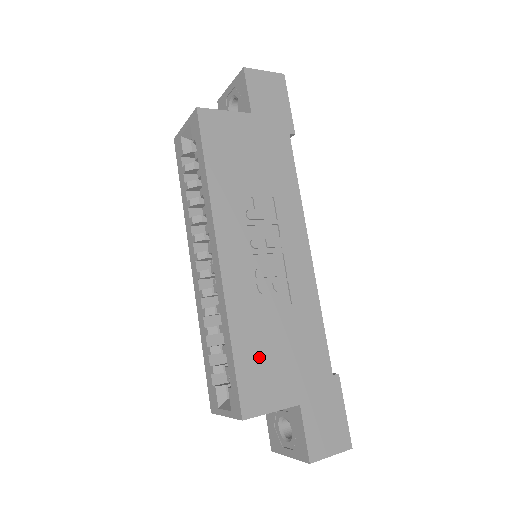
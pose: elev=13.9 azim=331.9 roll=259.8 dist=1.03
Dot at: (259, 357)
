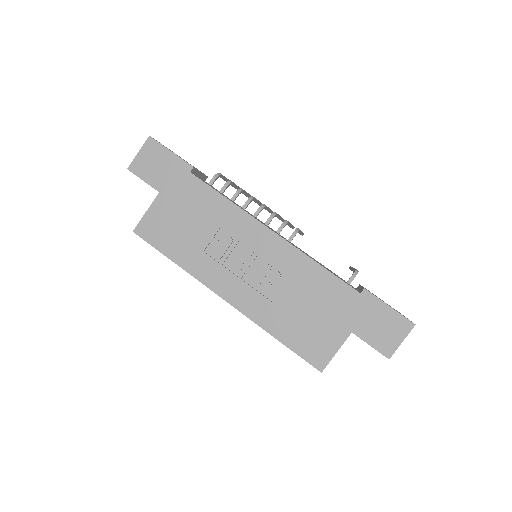
Dot at: (300, 331)
